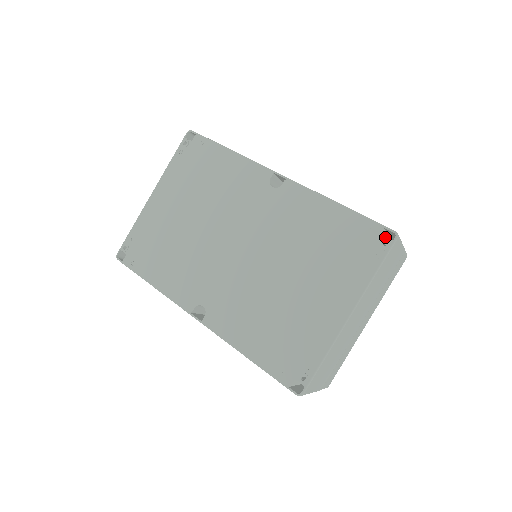
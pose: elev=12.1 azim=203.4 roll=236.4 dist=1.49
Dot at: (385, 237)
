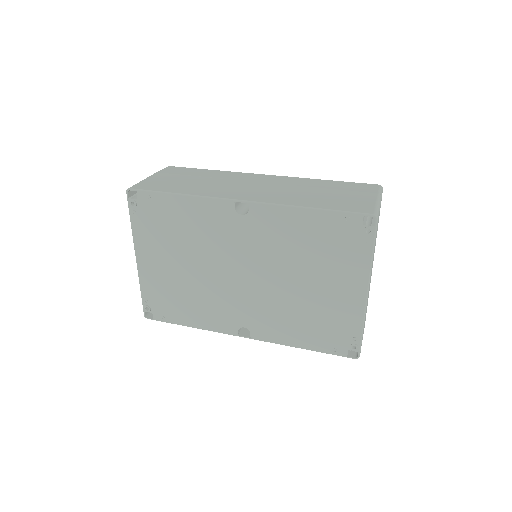
Dot at: occluded
